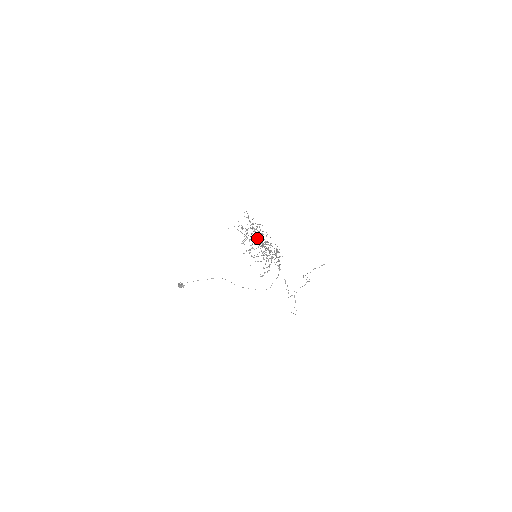
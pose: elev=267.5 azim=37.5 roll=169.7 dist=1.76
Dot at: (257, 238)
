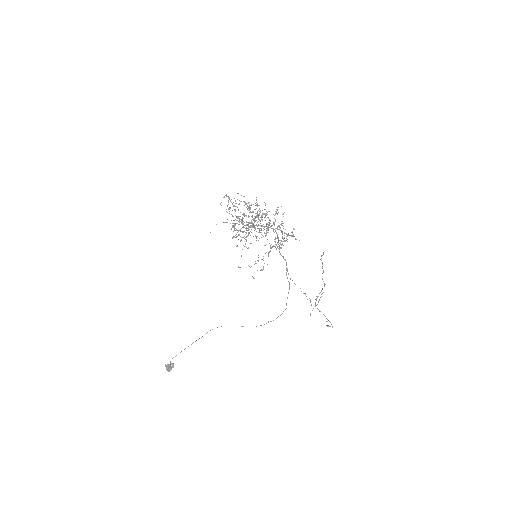
Dot at: occluded
